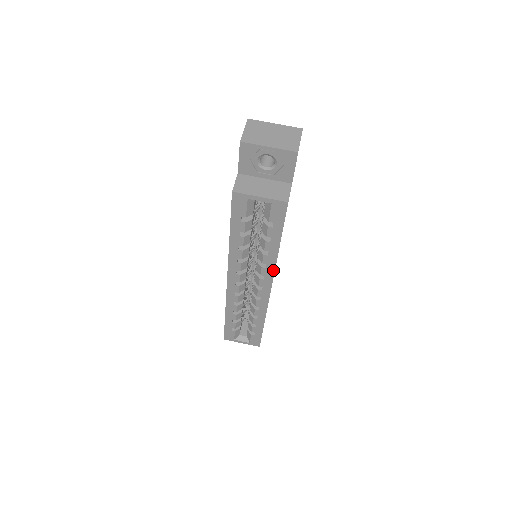
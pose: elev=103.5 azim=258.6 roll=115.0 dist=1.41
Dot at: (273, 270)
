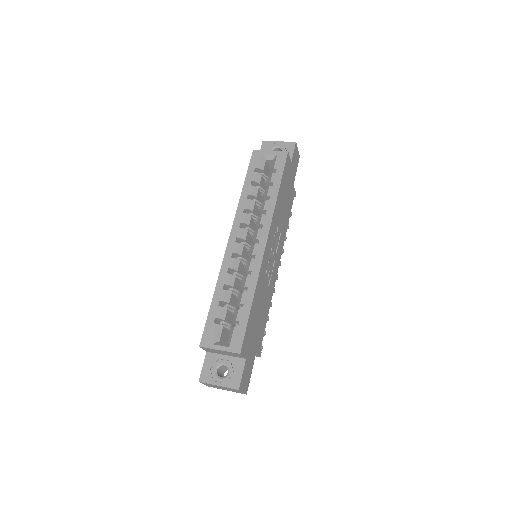
Dot at: (271, 216)
